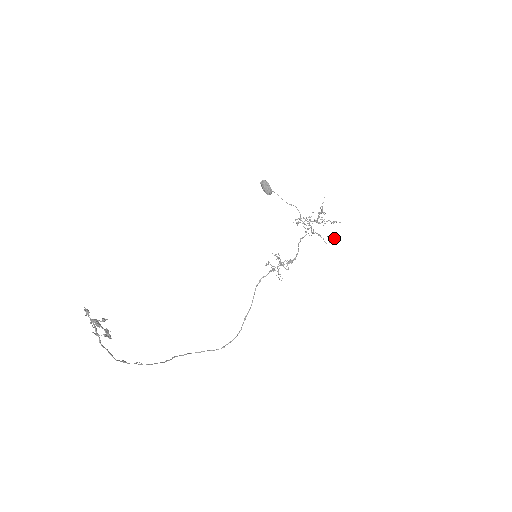
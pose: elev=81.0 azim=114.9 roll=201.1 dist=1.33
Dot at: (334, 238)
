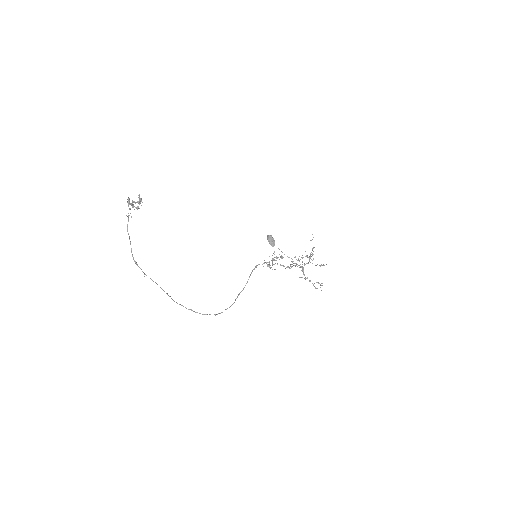
Dot at: (322, 283)
